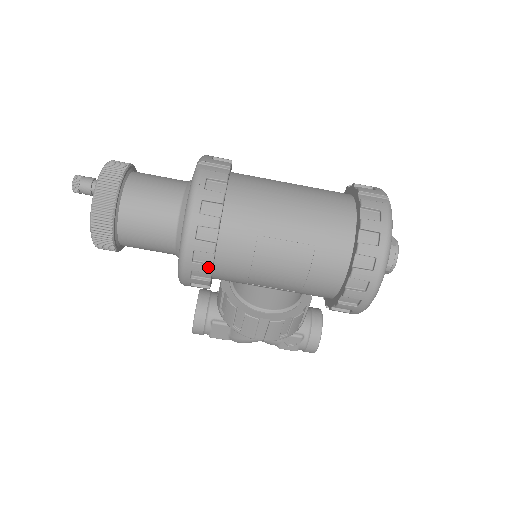
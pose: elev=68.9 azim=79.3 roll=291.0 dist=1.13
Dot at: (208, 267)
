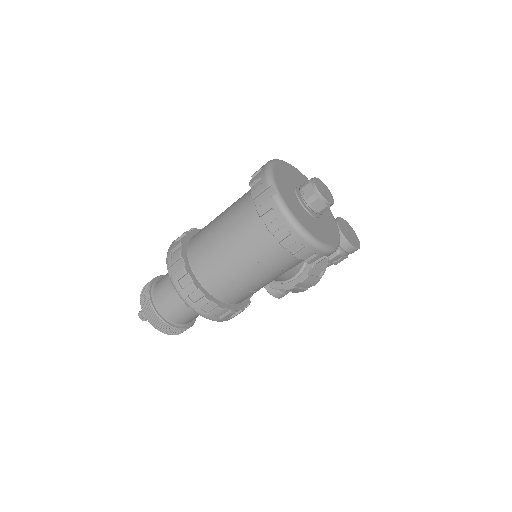
Dot at: (230, 314)
